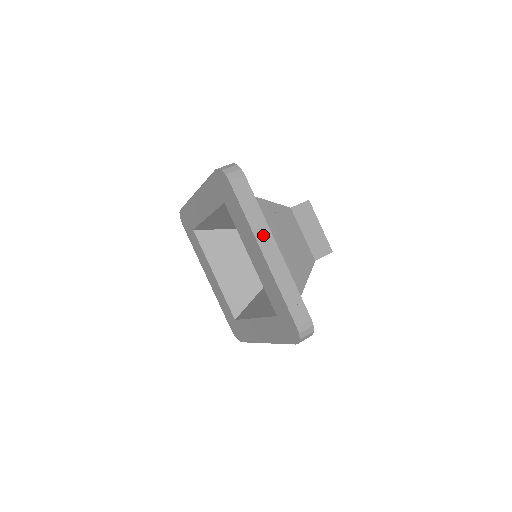
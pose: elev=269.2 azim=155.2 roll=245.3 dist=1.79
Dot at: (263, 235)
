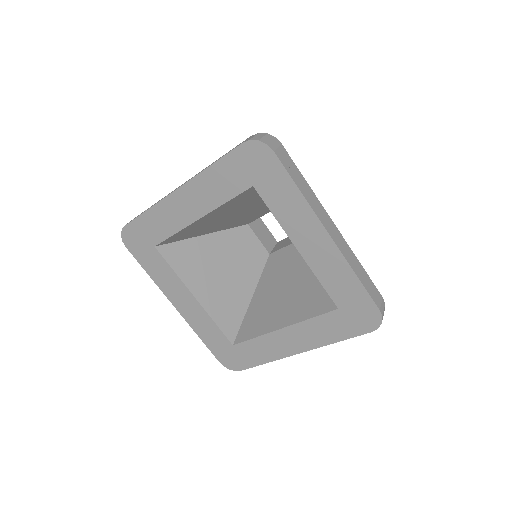
Dot at: (321, 213)
